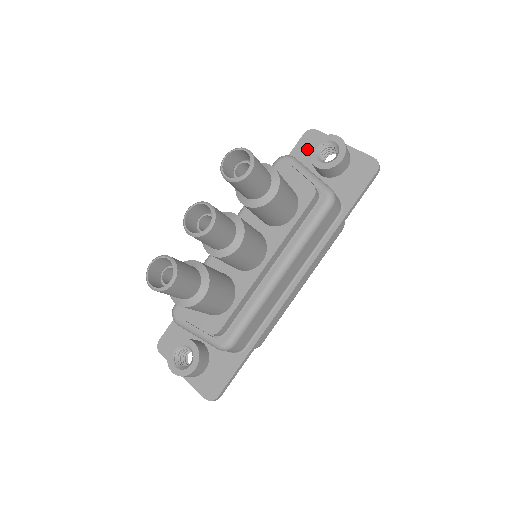
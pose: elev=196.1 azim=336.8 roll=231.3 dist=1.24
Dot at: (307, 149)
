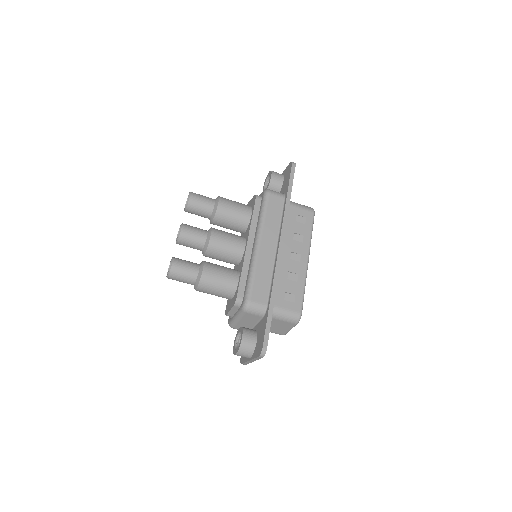
Dot at: occluded
